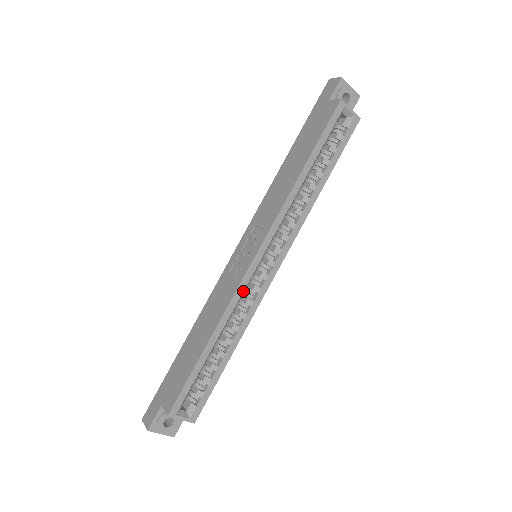
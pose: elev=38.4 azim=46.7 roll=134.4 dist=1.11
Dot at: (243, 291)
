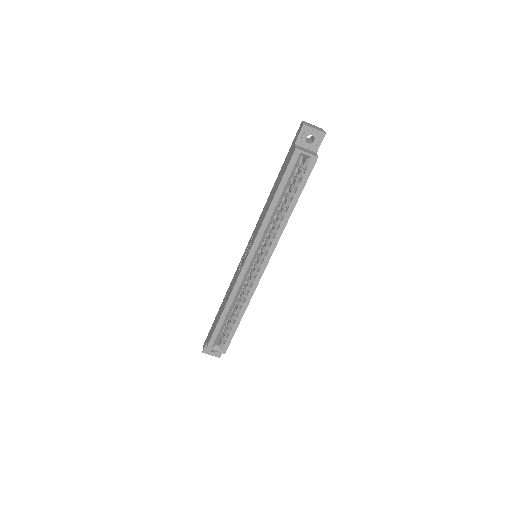
Dot at: (243, 281)
